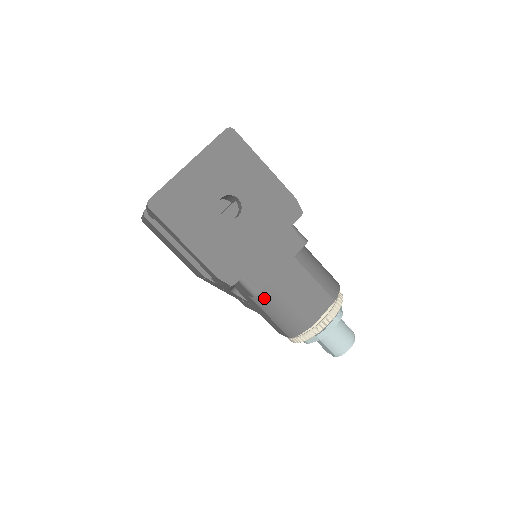
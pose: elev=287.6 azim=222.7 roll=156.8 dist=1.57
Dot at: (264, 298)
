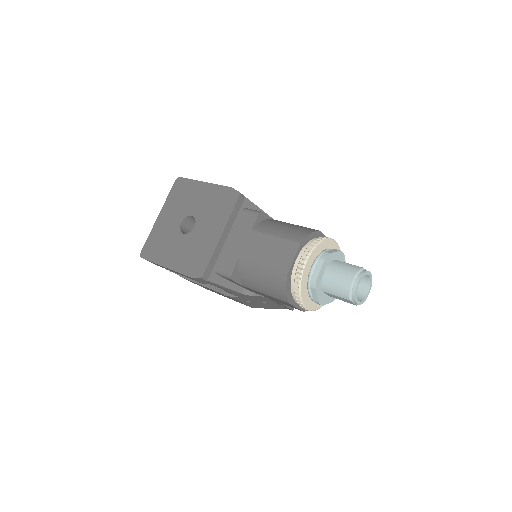
Dot at: (245, 278)
